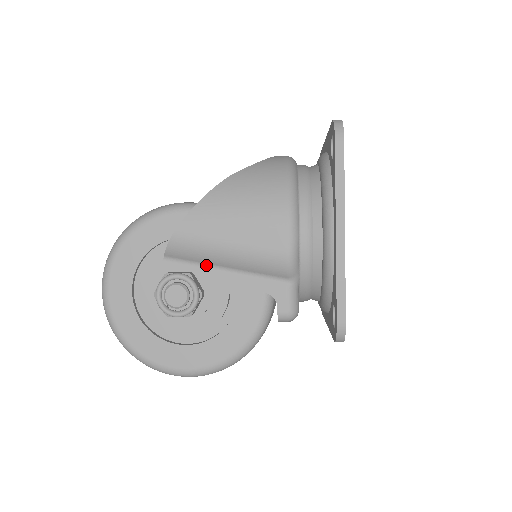
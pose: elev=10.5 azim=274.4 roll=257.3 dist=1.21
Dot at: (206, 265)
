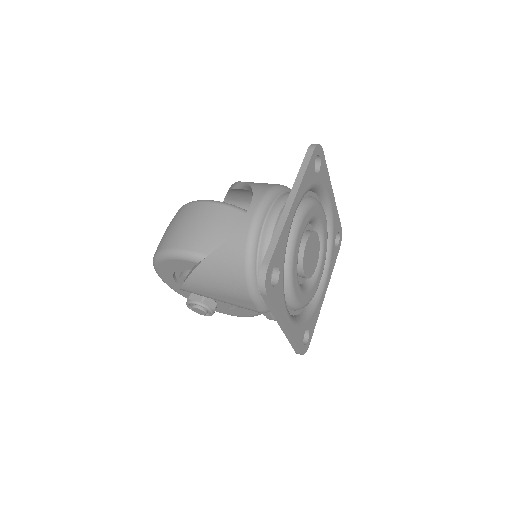
Dot at: occluded
